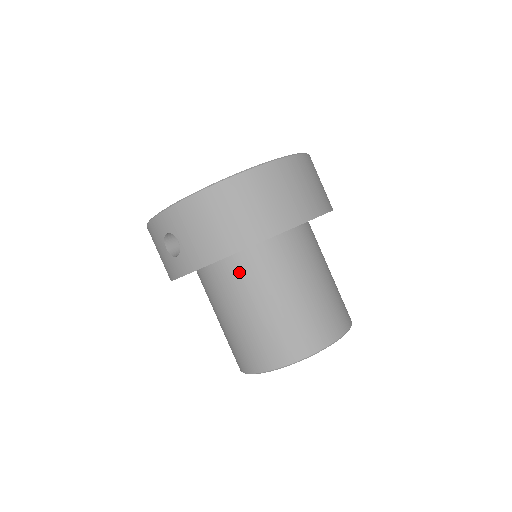
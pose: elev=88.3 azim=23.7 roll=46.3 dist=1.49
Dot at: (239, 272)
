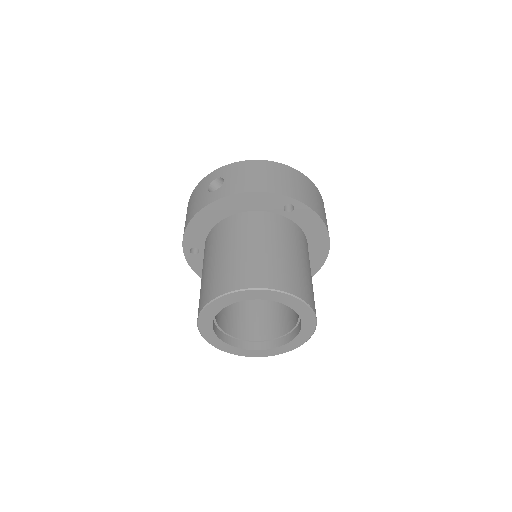
Dot at: (253, 221)
